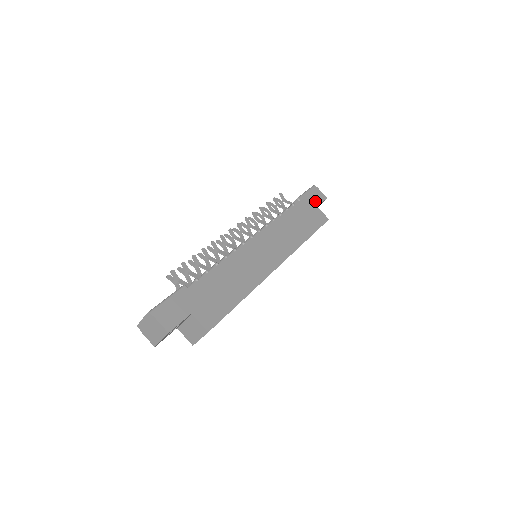
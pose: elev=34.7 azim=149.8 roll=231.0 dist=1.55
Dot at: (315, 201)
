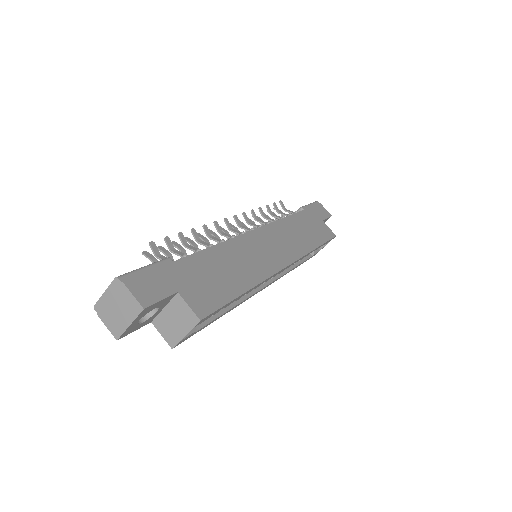
Dot at: (320, 215)
